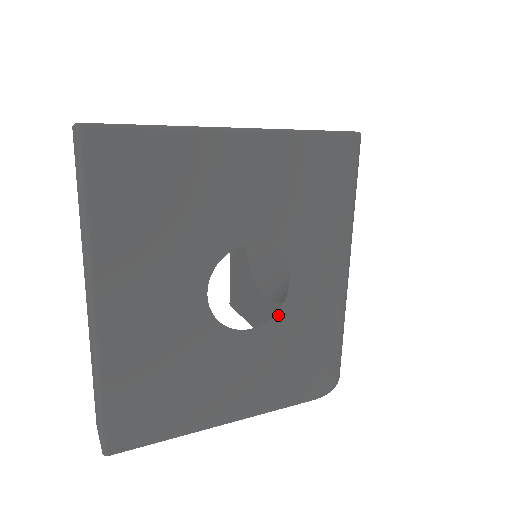
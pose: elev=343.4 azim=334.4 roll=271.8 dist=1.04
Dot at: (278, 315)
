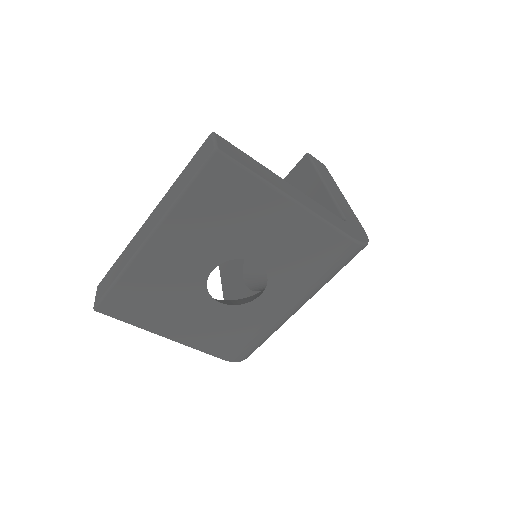
Dot at: (241, 306)
